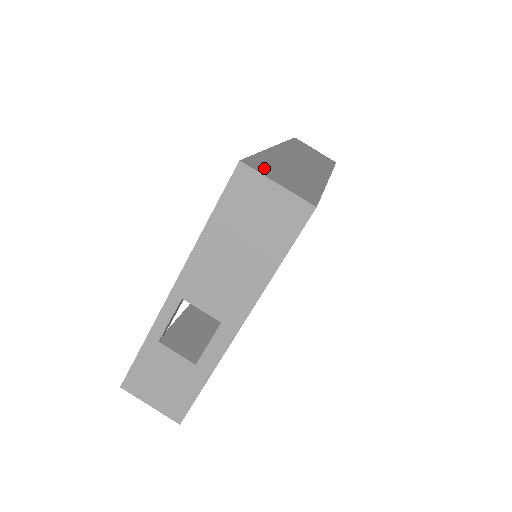
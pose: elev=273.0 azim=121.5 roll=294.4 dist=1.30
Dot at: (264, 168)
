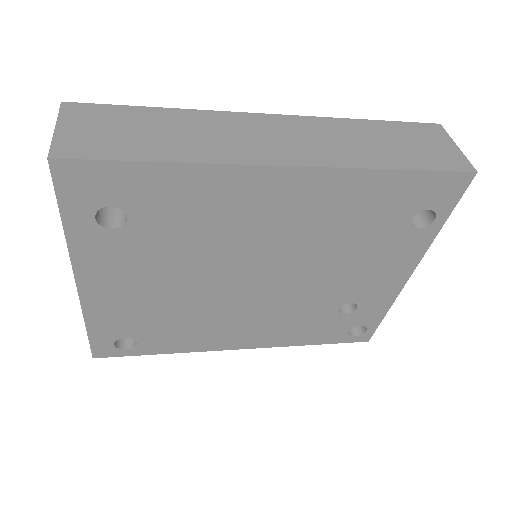
Dot at: (91, 115)
